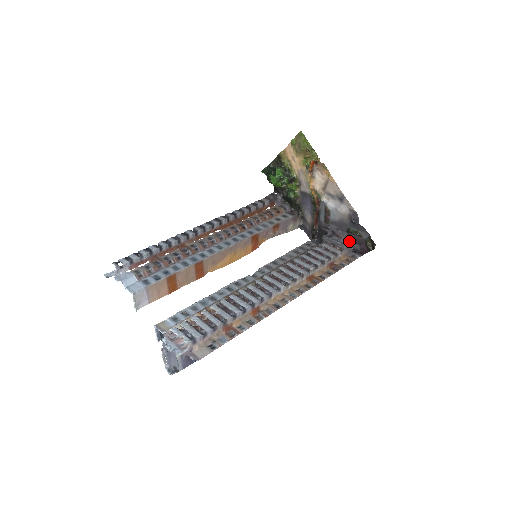
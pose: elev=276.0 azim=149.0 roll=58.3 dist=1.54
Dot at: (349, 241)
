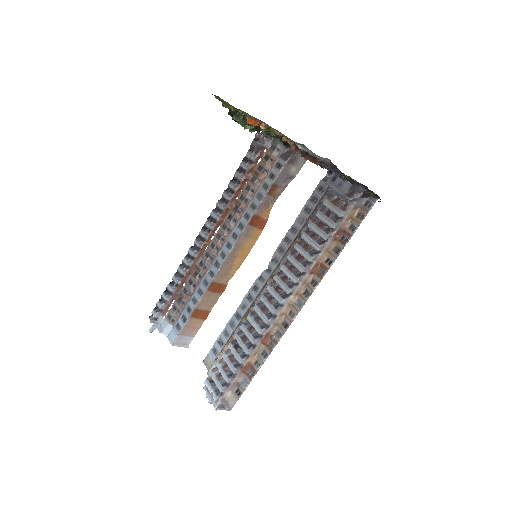
Dot at: (355, 184)
